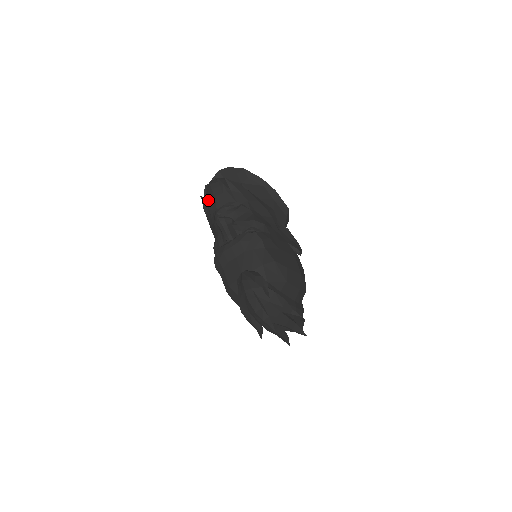
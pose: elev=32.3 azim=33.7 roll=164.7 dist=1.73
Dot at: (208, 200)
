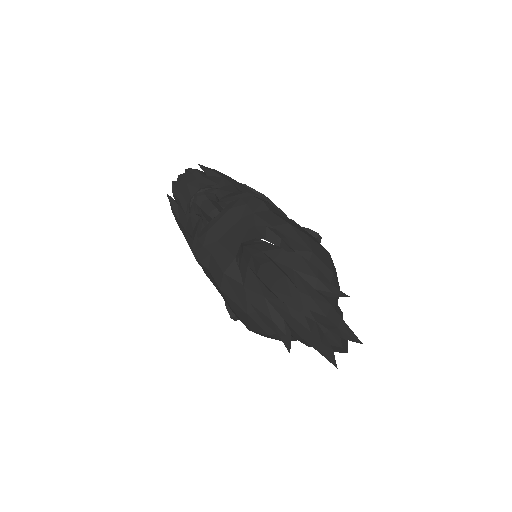
Dot at: (178, 193)
